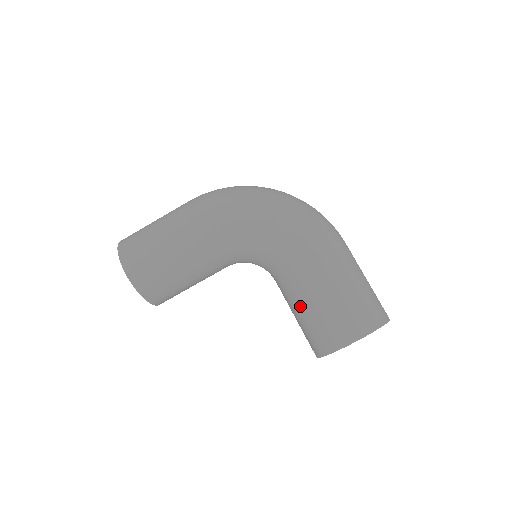
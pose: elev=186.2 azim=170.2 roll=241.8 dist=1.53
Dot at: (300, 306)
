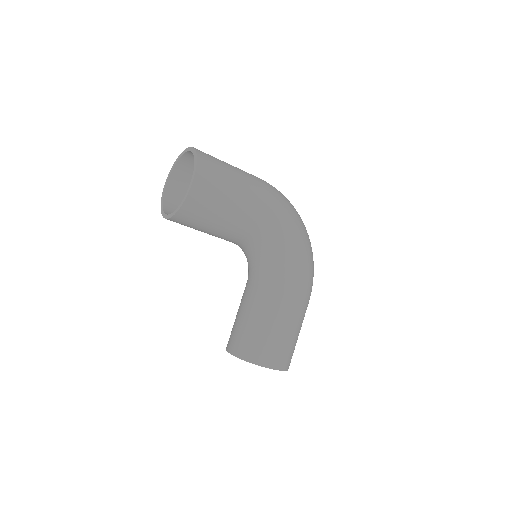
Dot at: (263, 319)
